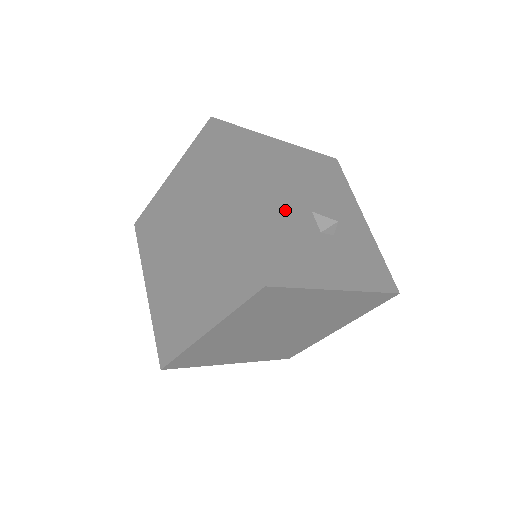
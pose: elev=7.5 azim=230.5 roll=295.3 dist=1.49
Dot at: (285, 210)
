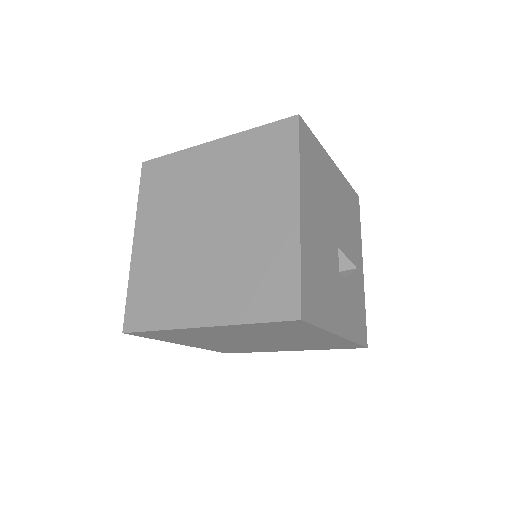
Dot at: (324, 240)
